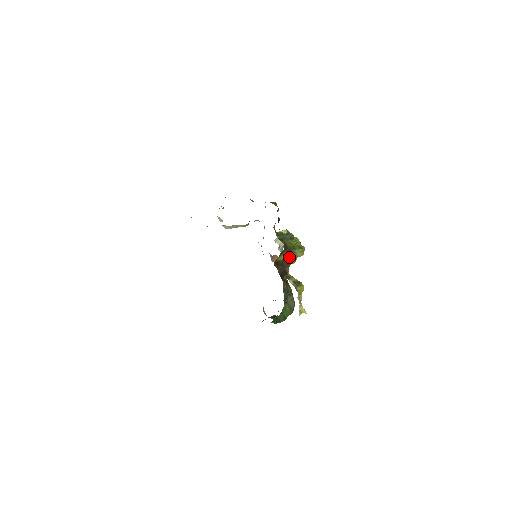
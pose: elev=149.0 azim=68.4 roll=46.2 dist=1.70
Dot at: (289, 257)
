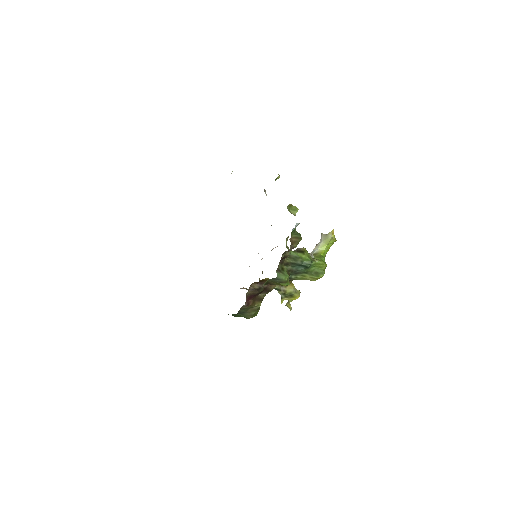
Dot at: occluded
